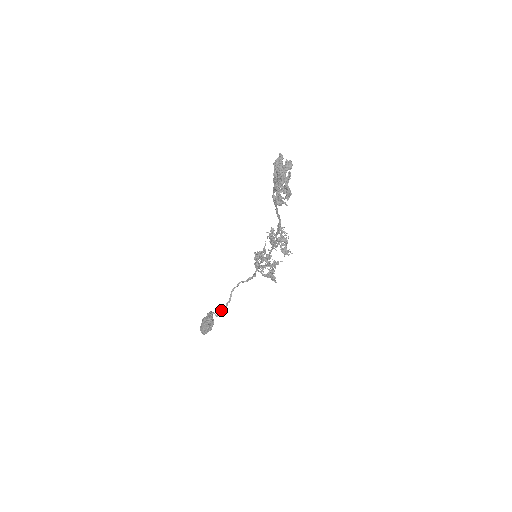
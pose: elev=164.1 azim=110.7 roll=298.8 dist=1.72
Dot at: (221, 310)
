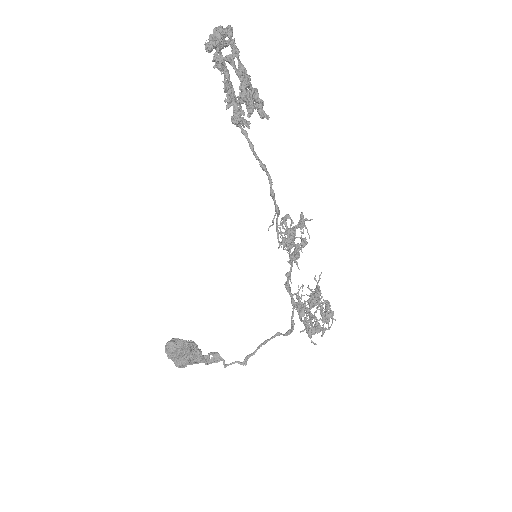
Dot at: (235, 361)
